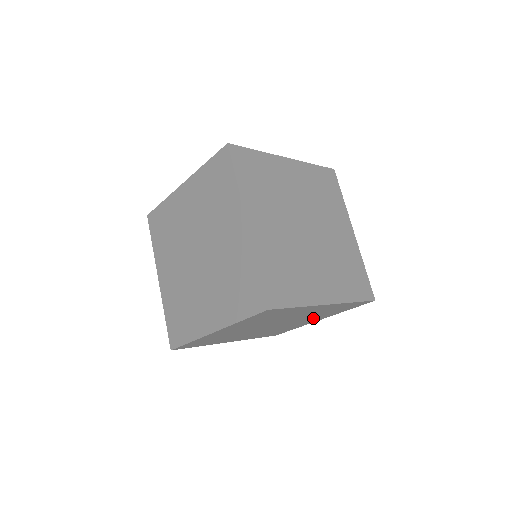
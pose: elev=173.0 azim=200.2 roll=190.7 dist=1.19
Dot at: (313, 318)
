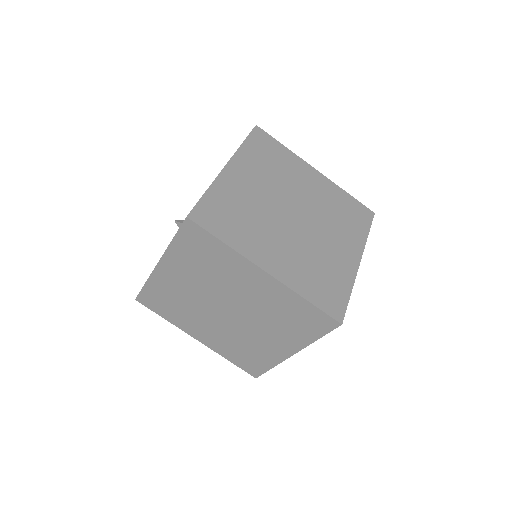
Dot at: occluded
